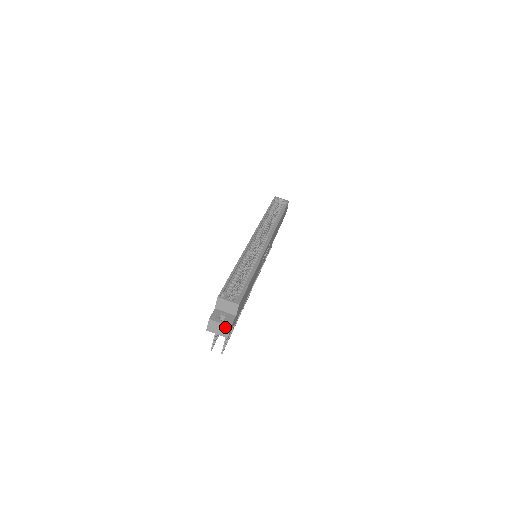
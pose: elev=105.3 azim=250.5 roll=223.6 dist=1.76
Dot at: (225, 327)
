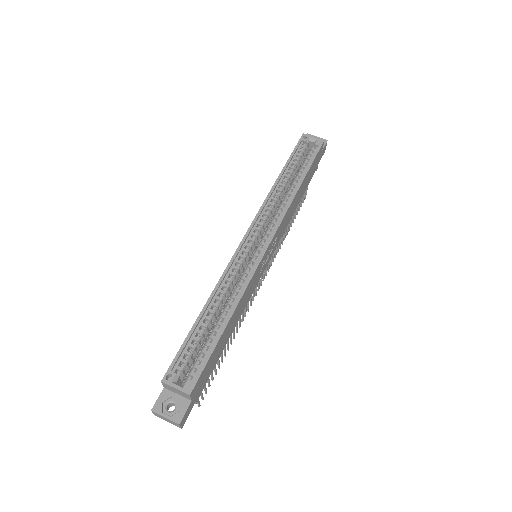
Dot at: (173, 422)
